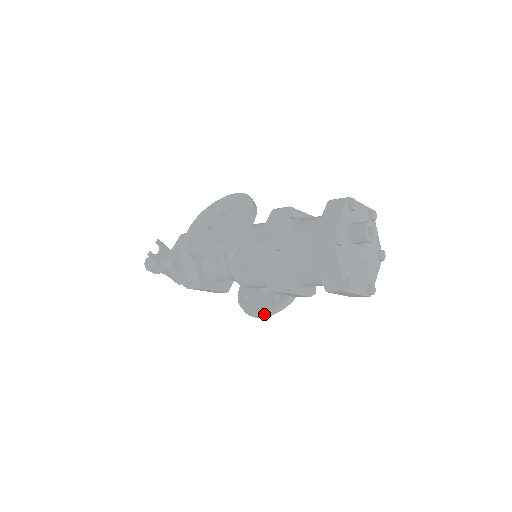
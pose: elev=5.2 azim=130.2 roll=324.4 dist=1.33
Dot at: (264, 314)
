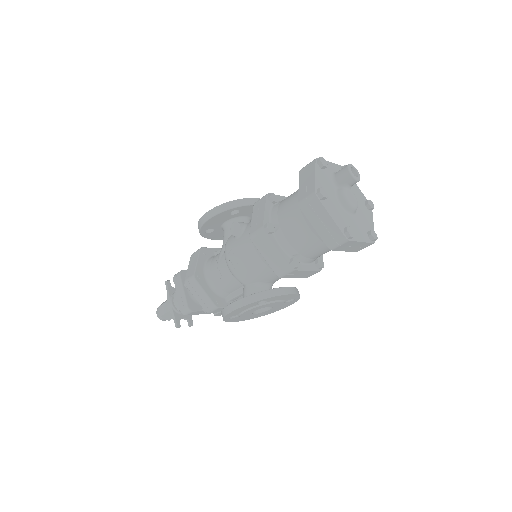
Dot at: (240, 302)
